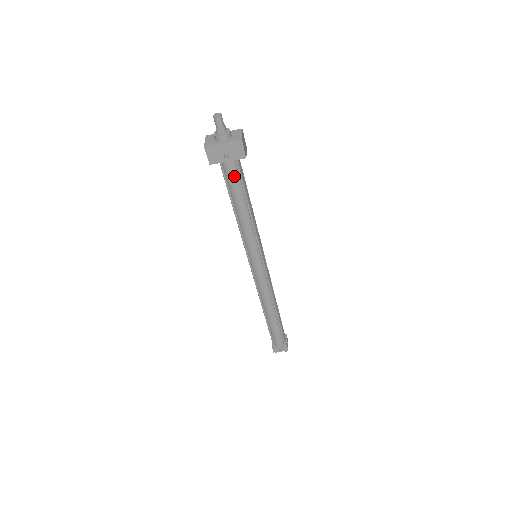
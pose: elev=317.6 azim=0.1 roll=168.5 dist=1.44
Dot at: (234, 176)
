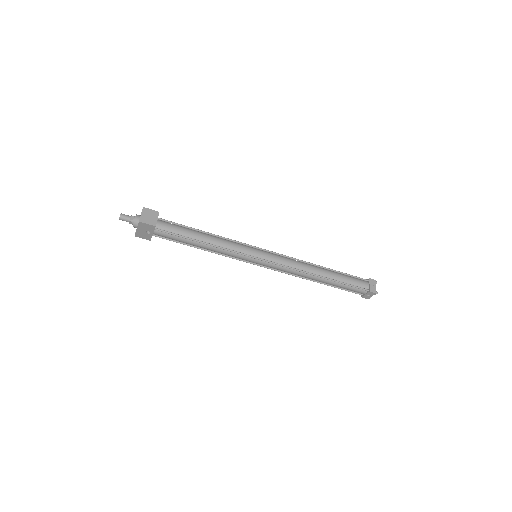
Dot at: (168, 236)
